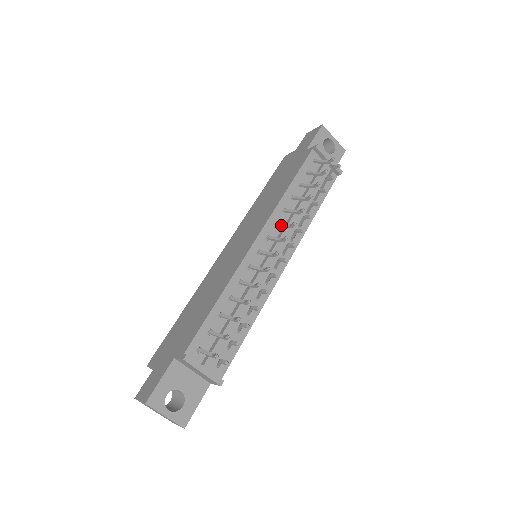
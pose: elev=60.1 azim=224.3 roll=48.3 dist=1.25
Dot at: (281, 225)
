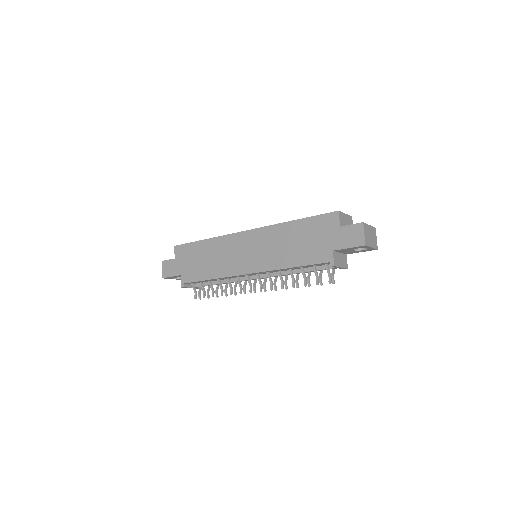
Dot at: (268, 277)
